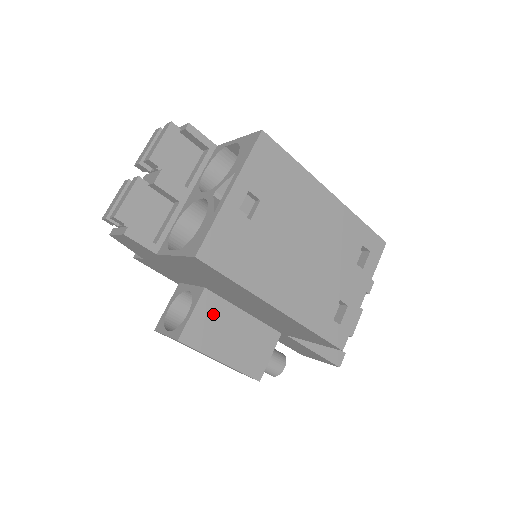
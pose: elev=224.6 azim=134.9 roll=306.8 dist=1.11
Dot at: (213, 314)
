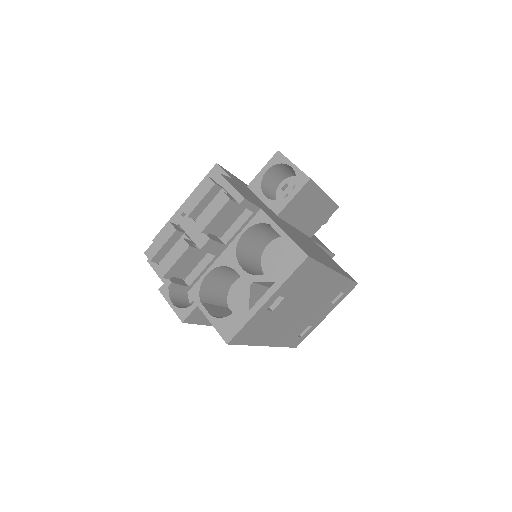
Dot at: occluded
